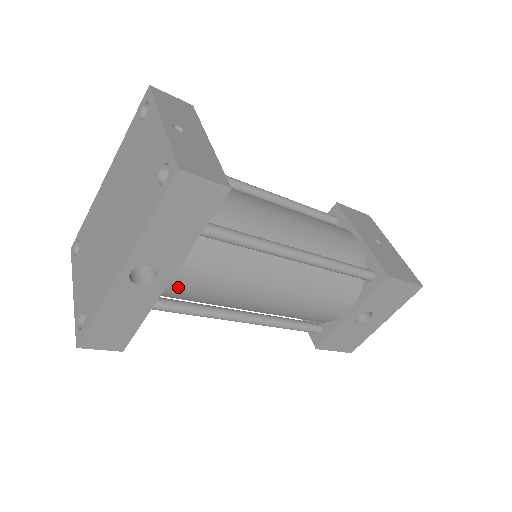
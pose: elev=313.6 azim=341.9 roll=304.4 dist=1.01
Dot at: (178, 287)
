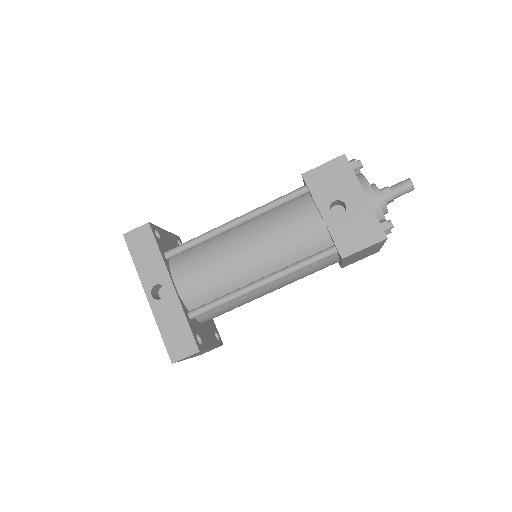
Dot at: (188, 289)
